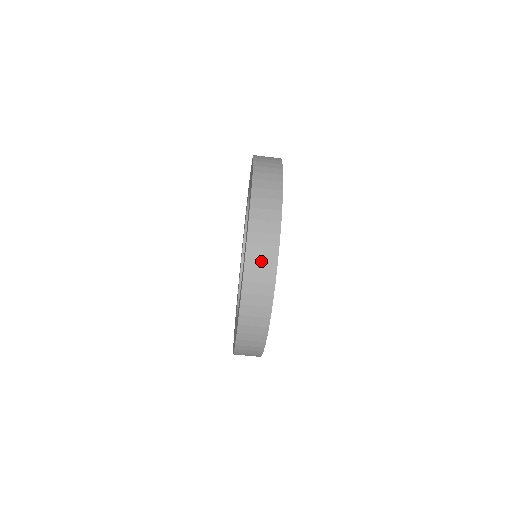
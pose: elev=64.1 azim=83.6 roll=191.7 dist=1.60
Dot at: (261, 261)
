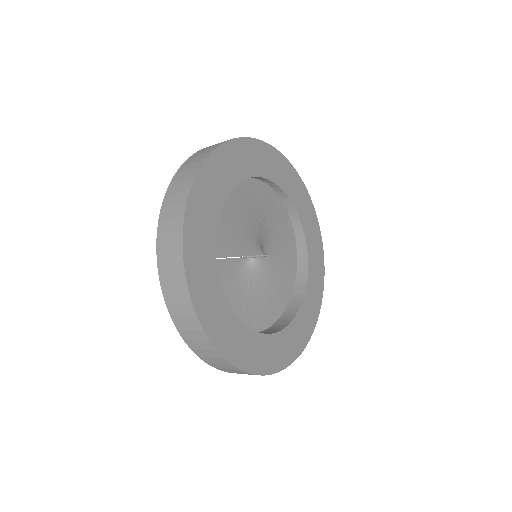
Dot at: (221, 365)
